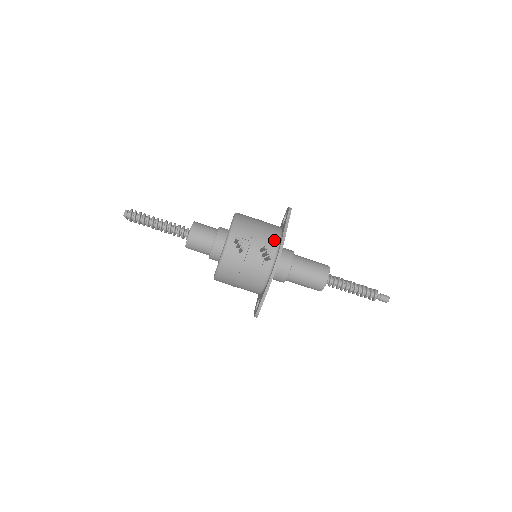
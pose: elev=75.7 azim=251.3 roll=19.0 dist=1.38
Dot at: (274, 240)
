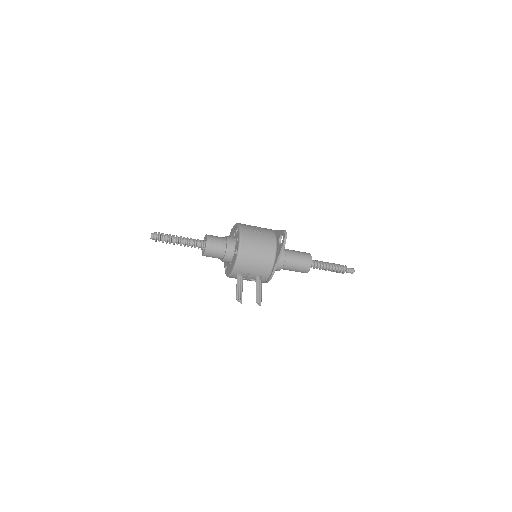
Dot at: (267, 271)
